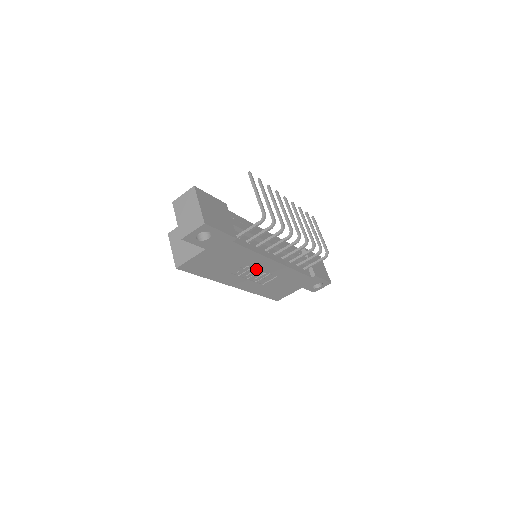
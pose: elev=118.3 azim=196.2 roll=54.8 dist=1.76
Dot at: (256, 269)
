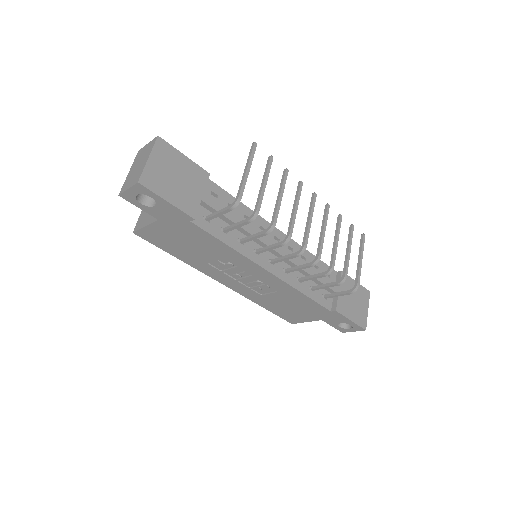
Dot at: (243, 271)
